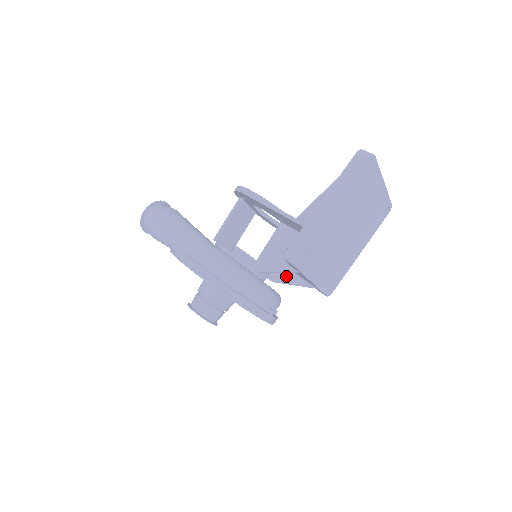
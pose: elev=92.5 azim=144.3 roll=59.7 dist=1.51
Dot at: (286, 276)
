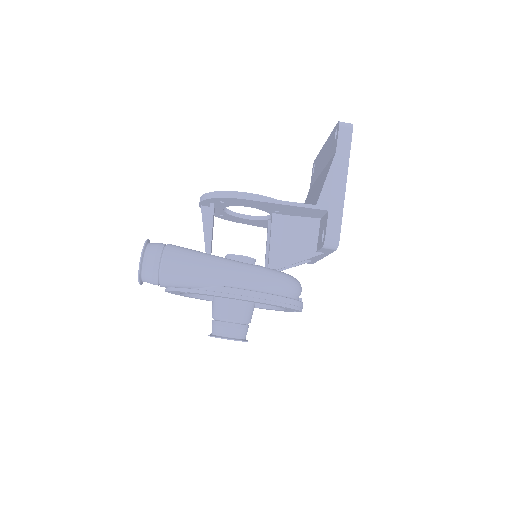
Dot at: occluded
